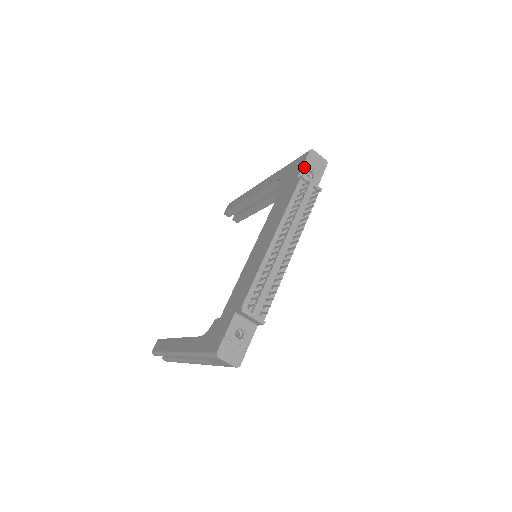
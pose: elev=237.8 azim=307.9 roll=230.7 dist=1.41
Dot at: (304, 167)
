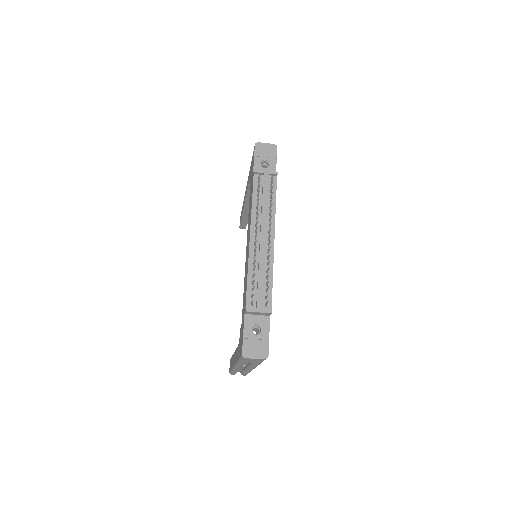
Dot at: (256, 162)
